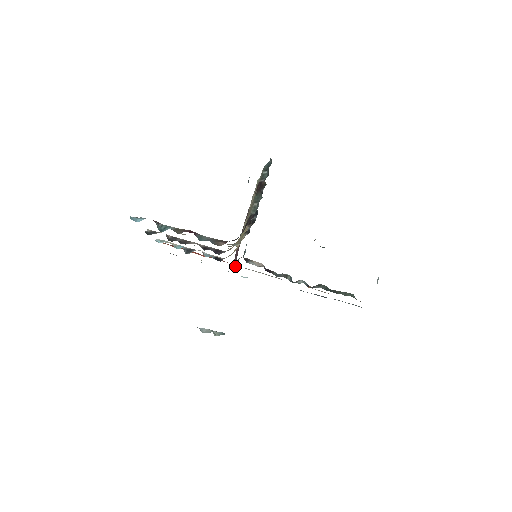
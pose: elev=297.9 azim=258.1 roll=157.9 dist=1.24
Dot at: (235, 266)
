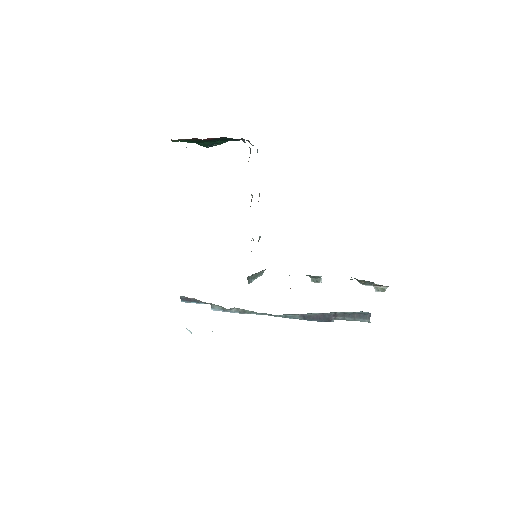
Dot at: occluded
